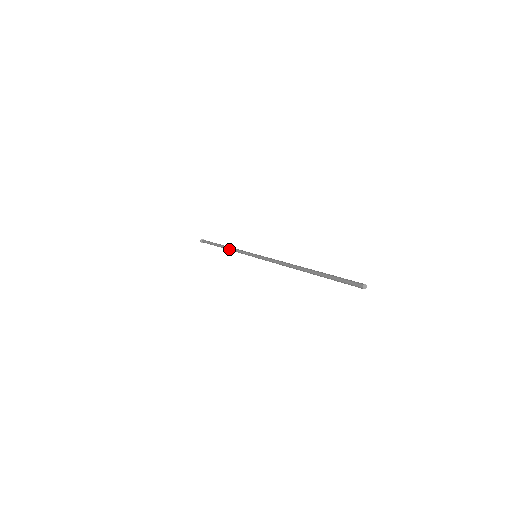
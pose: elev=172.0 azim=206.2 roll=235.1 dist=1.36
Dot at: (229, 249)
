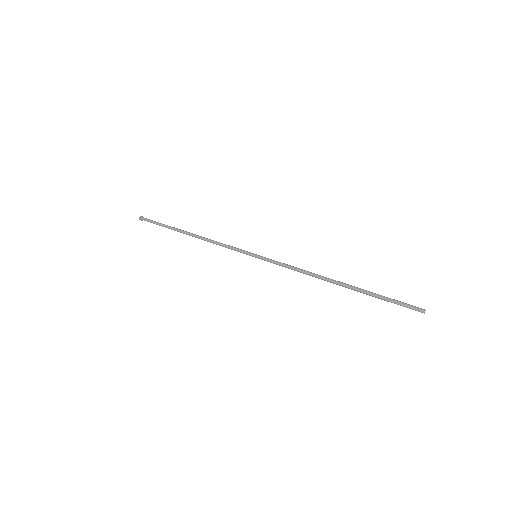
Dot at: (204, 240)
